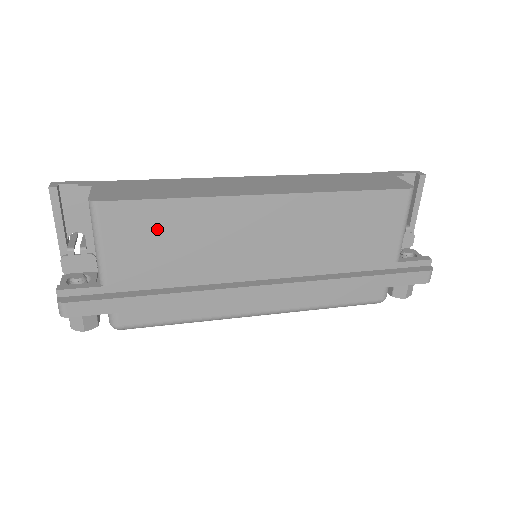
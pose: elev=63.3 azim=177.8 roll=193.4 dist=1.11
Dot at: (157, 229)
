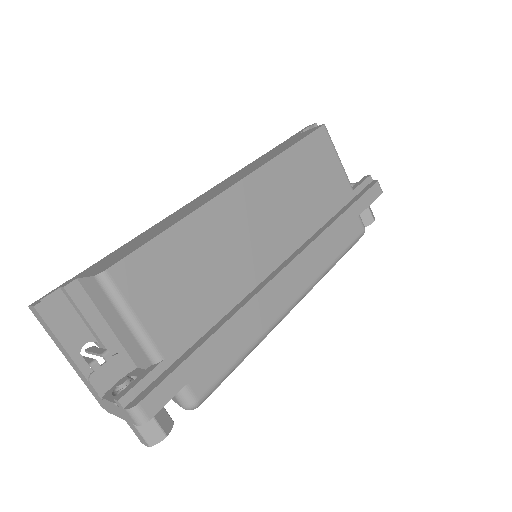
Dot at: (174, 267)
